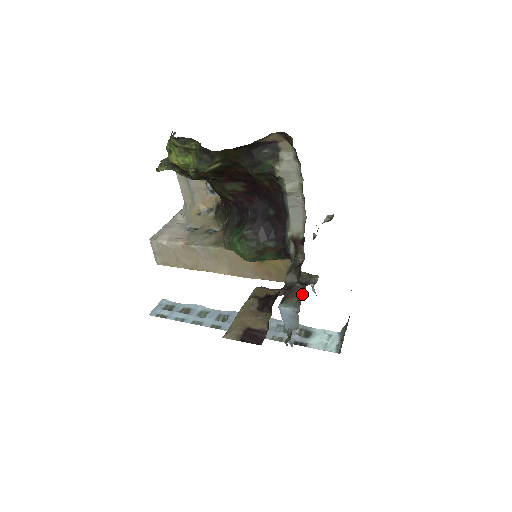
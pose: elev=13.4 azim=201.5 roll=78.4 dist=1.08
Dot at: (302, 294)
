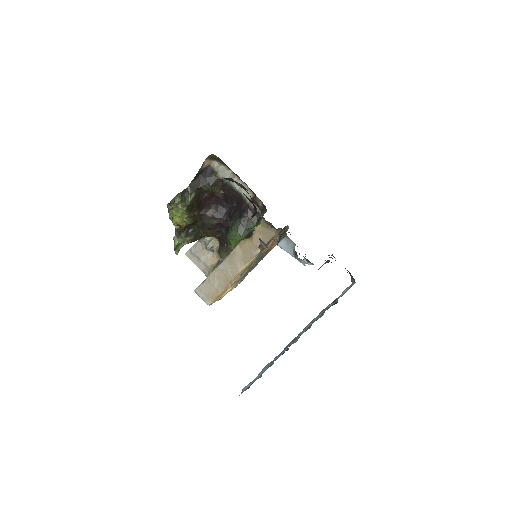
Dot at: (283, 230)
